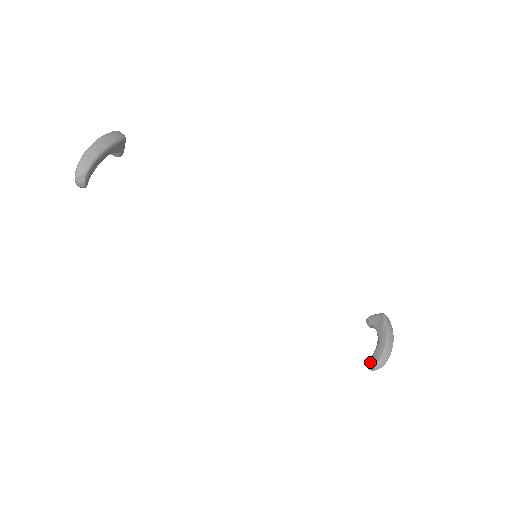
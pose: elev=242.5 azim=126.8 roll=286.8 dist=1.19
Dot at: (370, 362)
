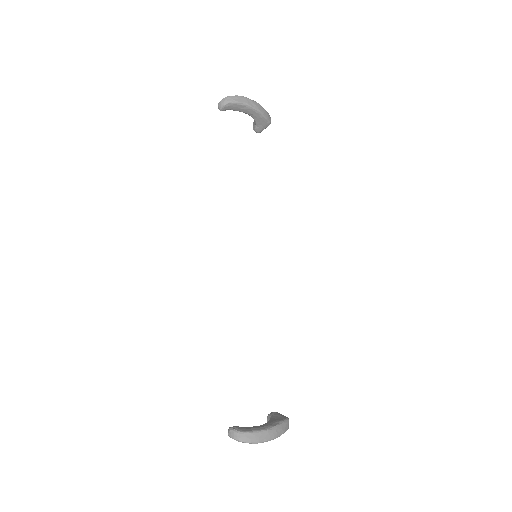
Dot at: (236, 426)
